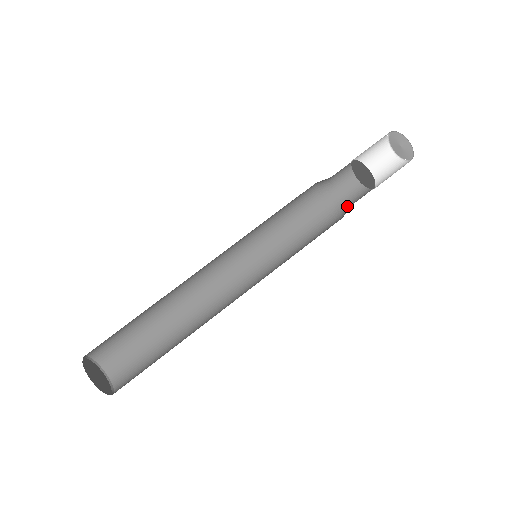
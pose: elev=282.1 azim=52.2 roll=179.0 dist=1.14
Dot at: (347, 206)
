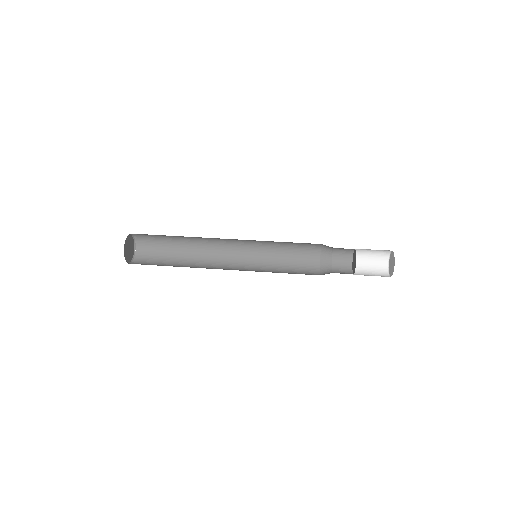
Dot at: occluded
